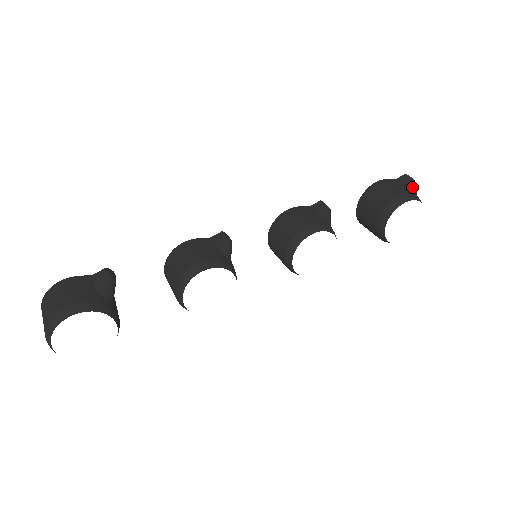
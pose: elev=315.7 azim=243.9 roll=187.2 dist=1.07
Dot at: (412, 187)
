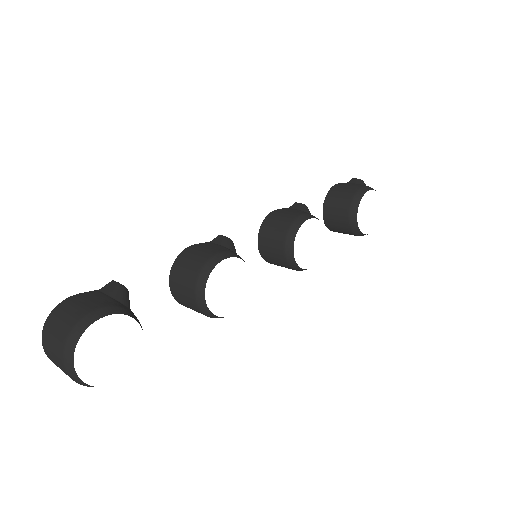
Dot at: (364, 184)
